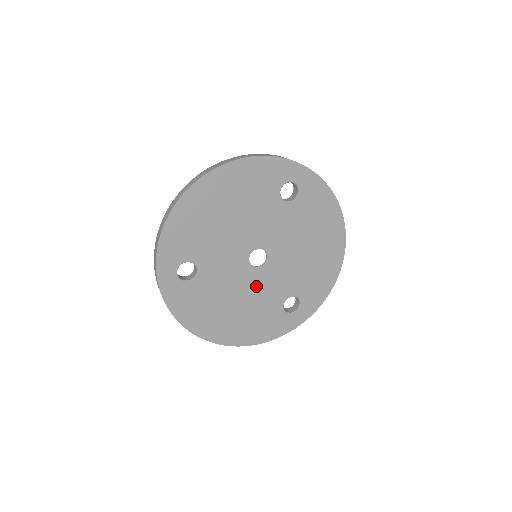
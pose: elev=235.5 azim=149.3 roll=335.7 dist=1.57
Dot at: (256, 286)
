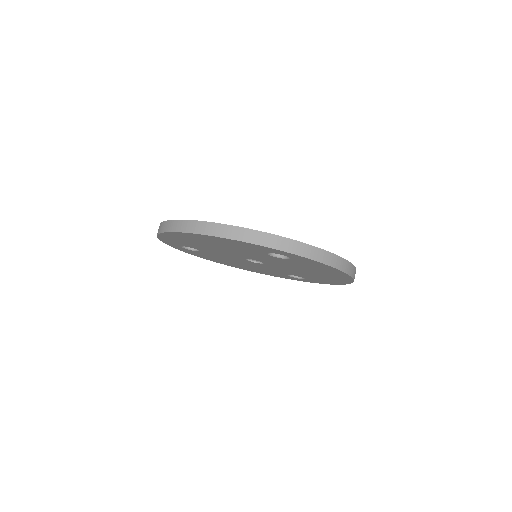
Dot at: (258, 266)
